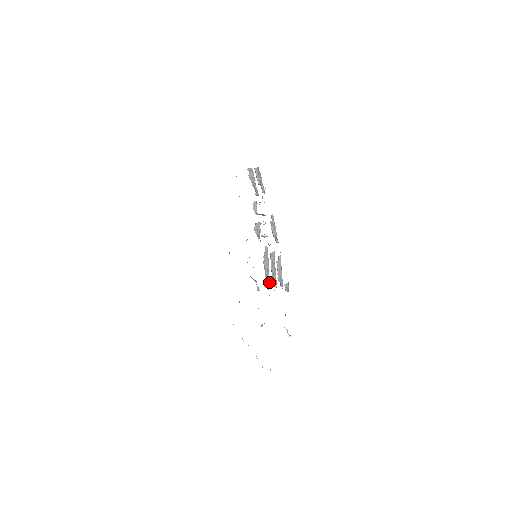
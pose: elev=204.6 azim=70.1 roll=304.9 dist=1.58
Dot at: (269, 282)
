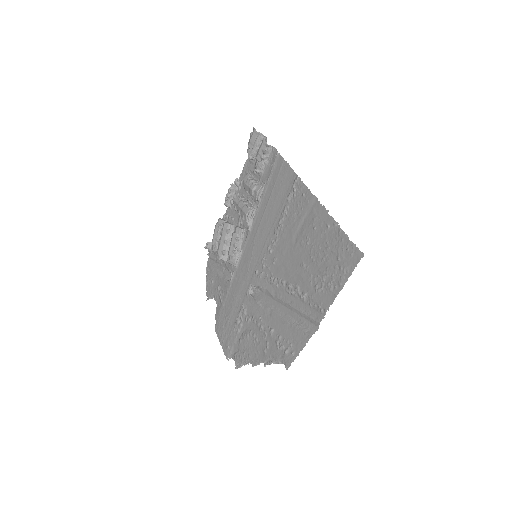
Dot at: (232, 265)
